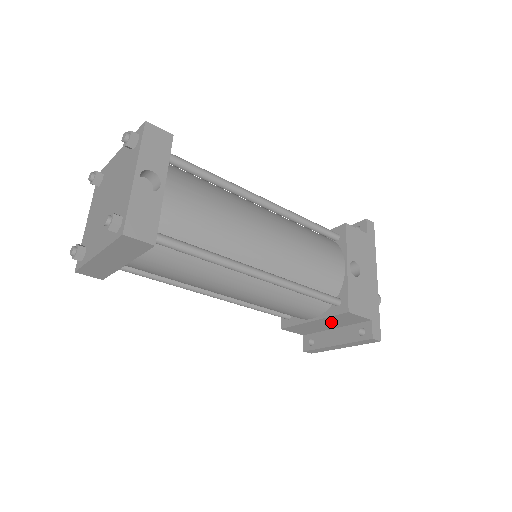
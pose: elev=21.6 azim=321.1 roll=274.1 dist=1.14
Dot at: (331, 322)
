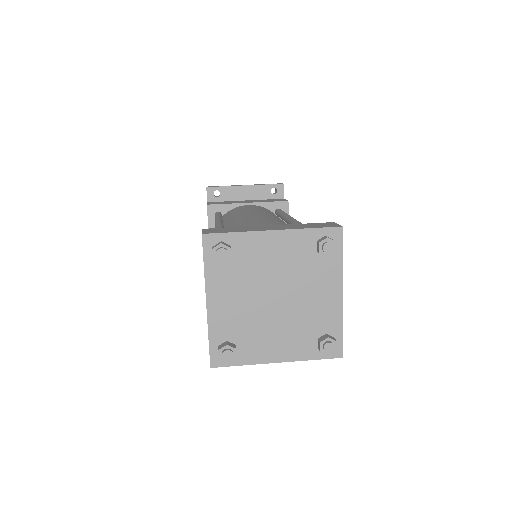
Dot at: occluded
